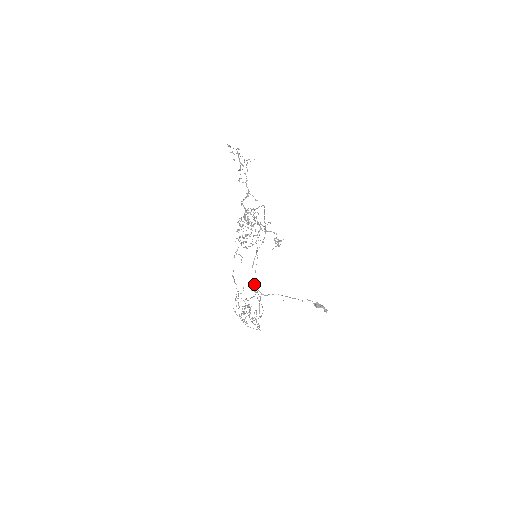
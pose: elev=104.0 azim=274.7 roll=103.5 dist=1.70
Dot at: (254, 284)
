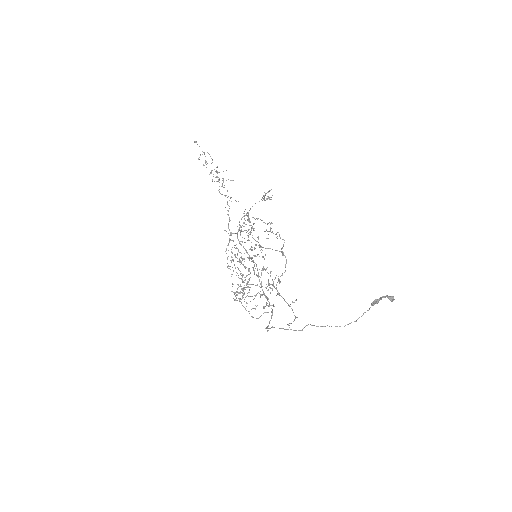
Dot at: (274, 327)
